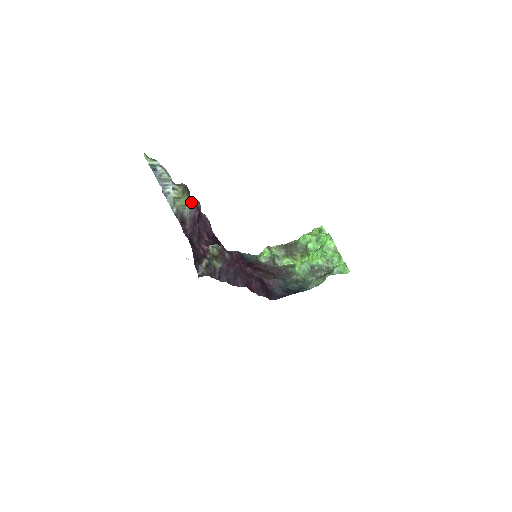
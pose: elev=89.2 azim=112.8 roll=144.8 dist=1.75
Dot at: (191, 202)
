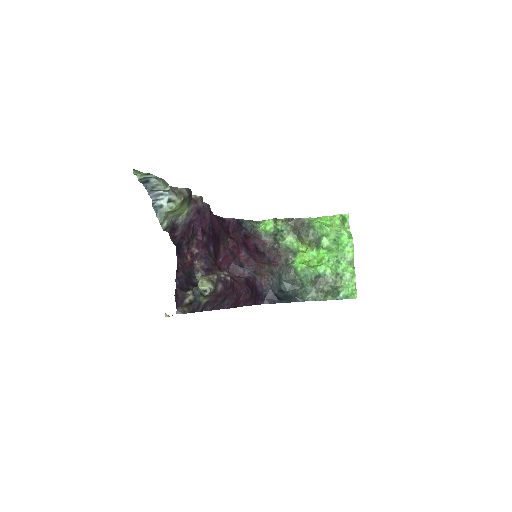
Dot at: (191, 207)
